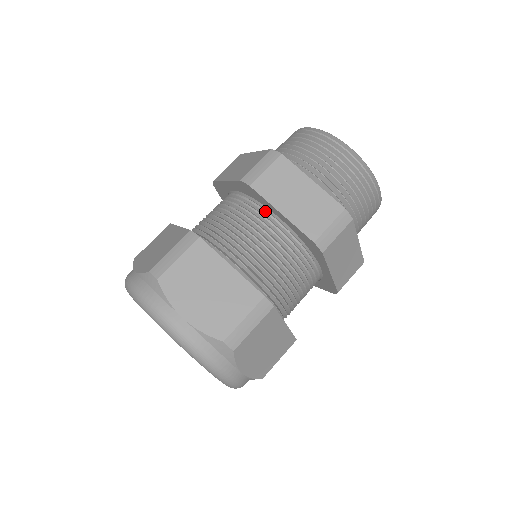
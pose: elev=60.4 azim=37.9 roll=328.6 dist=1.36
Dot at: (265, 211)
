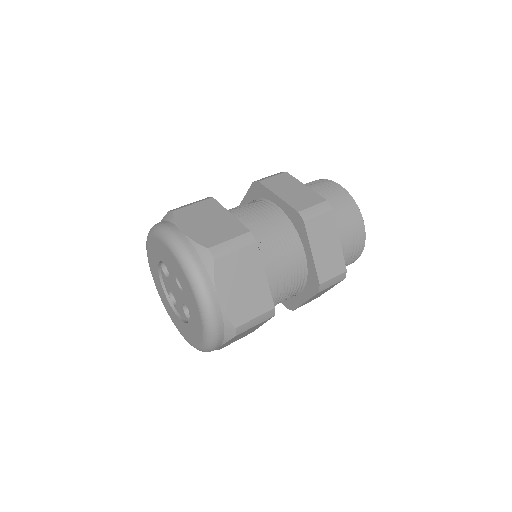
Dot at: (267, 202)
